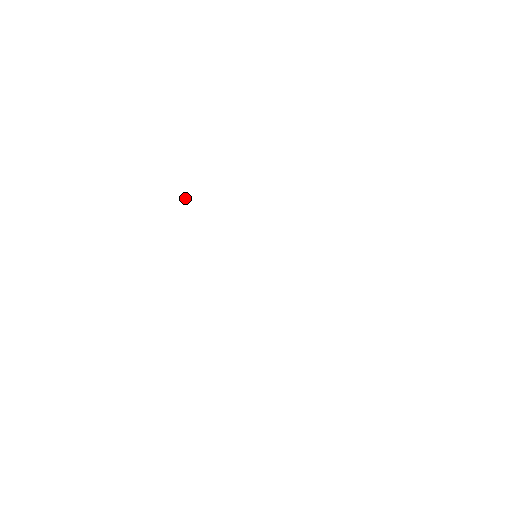
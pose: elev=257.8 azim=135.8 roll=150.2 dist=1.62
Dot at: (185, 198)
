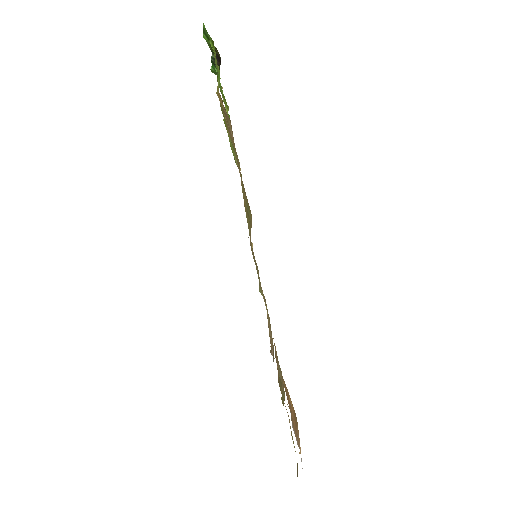
Dot at: occluded
